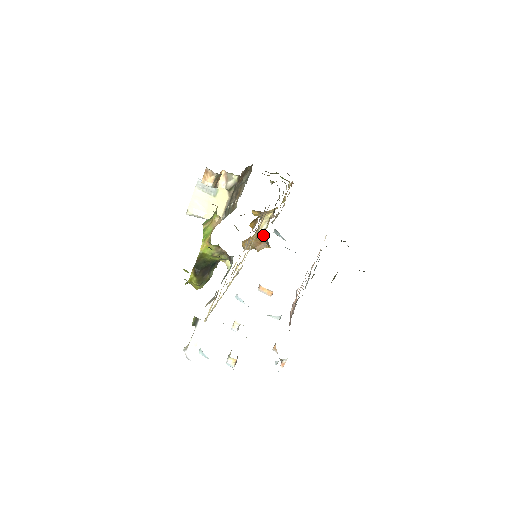
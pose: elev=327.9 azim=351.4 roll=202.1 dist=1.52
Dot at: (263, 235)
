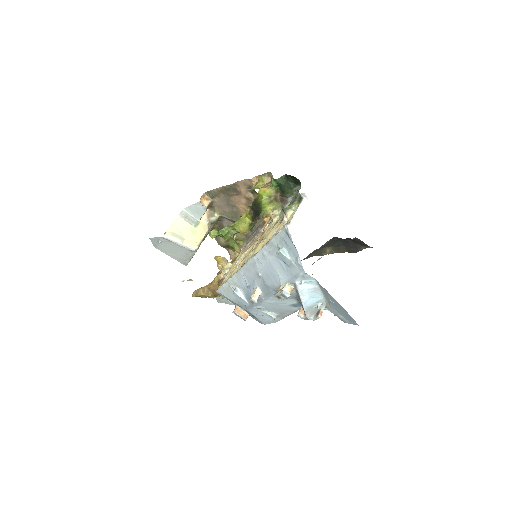
Dot at: occluded
